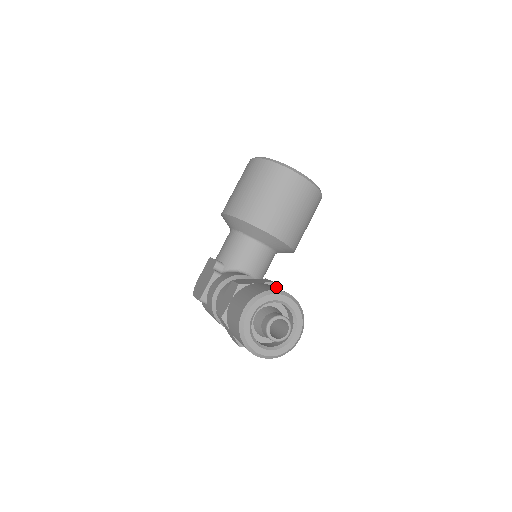
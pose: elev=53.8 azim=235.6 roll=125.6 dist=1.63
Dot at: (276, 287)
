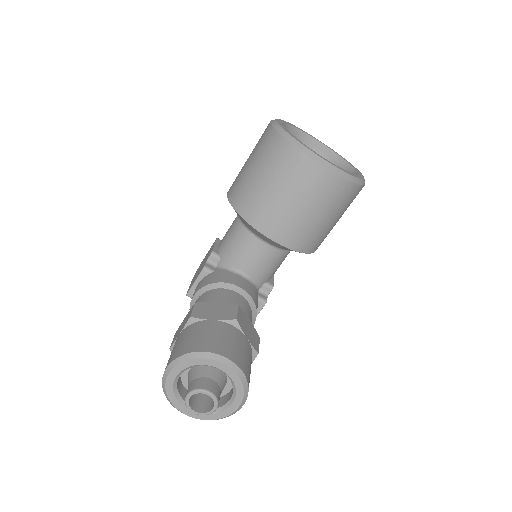
Dot at: (239, 326)
